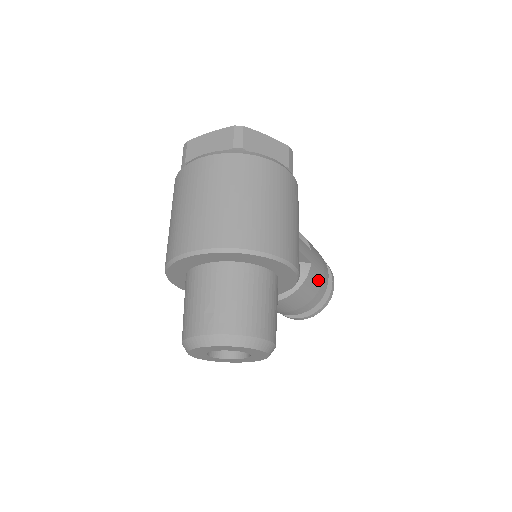
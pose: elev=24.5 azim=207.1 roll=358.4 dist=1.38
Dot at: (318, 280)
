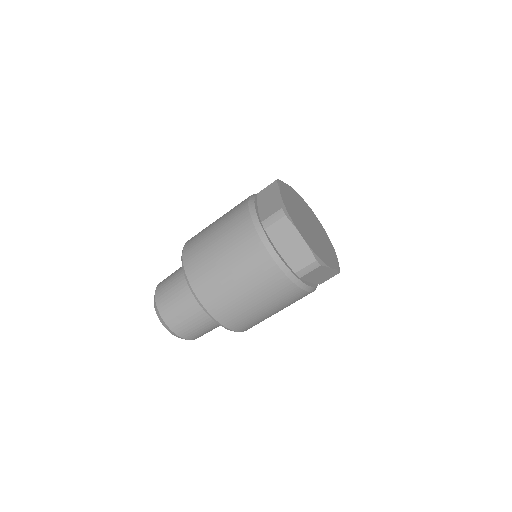
Dot at: occluded
